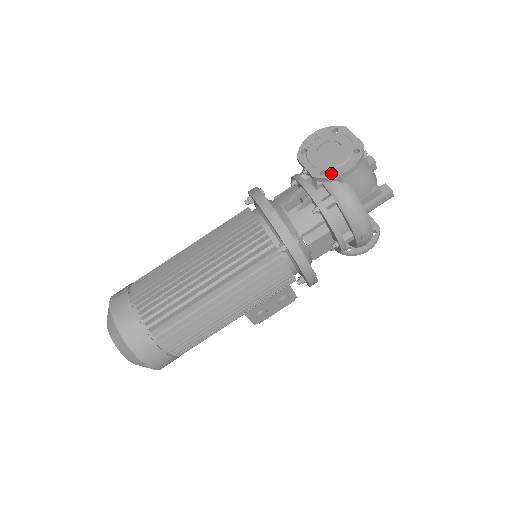
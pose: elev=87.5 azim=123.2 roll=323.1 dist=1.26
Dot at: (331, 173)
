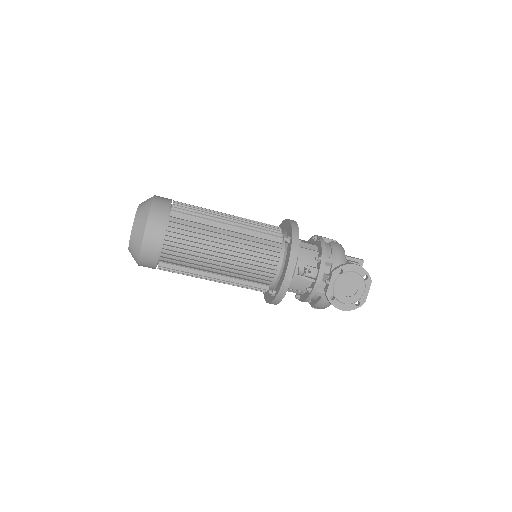
Dot at: (335, 303)
